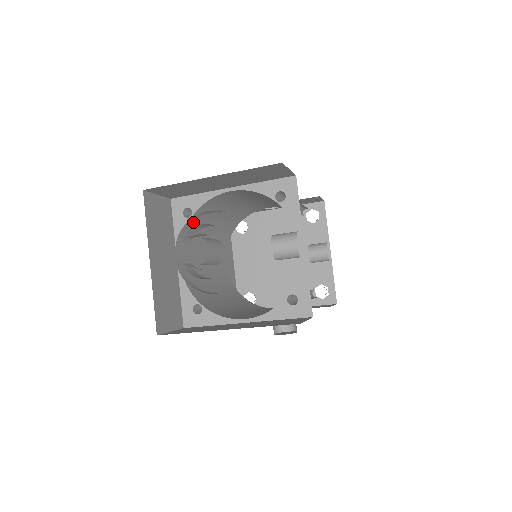
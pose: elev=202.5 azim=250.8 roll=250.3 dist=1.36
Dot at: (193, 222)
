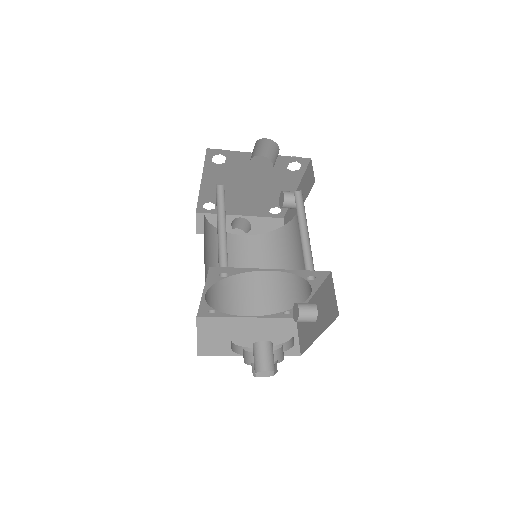
Dot at: occluded
